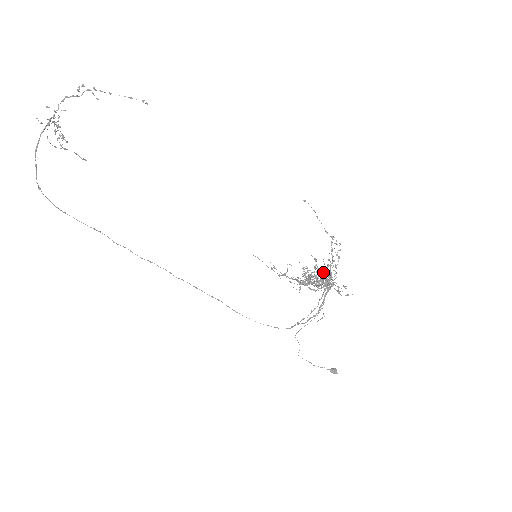
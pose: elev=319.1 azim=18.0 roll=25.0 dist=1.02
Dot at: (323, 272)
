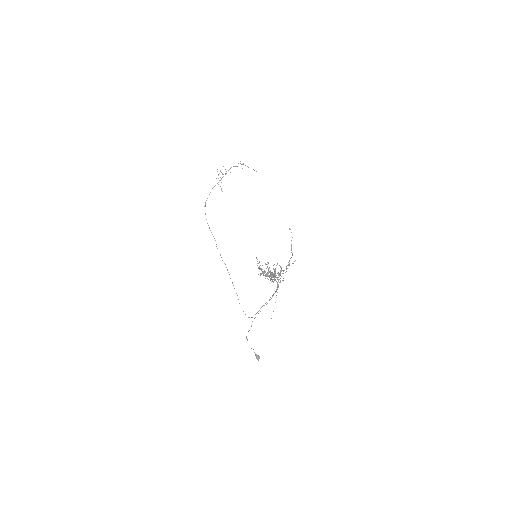
Dot at: (278, 273)
